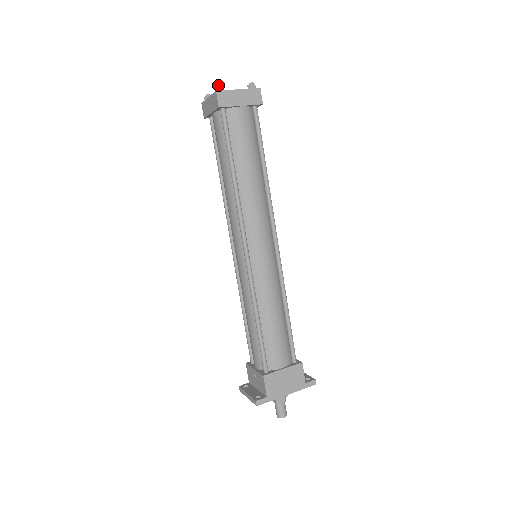
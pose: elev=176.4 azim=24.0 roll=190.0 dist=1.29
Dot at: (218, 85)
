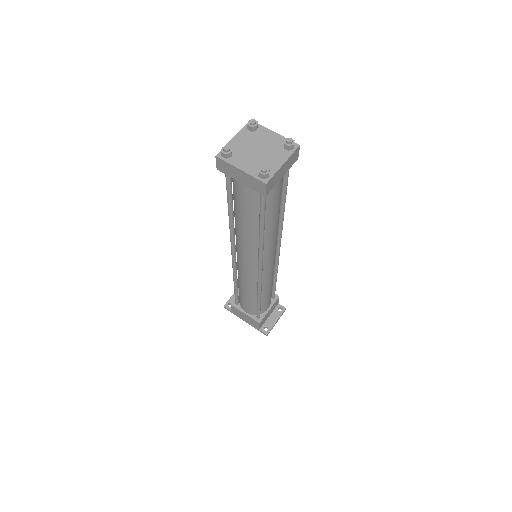
Dot at: (223, 149)
